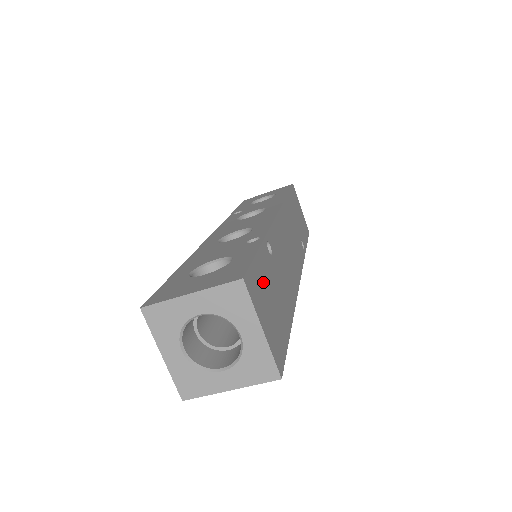
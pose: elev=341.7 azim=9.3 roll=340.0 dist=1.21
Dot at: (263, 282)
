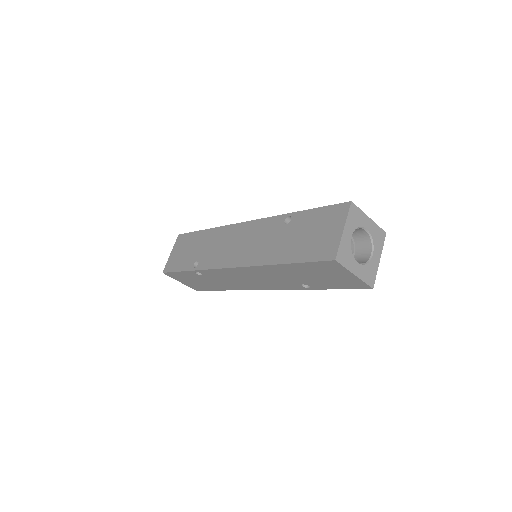
Dot at: occluded
